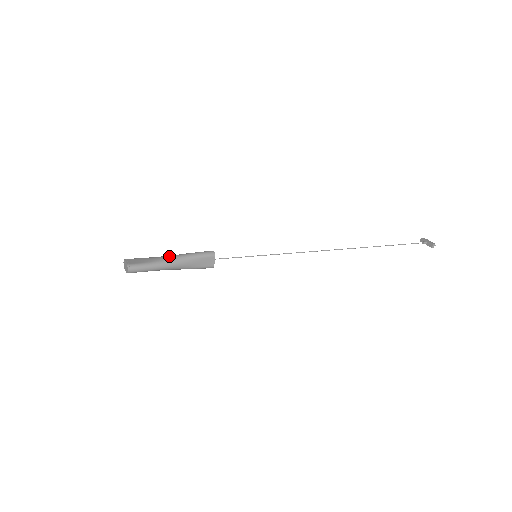
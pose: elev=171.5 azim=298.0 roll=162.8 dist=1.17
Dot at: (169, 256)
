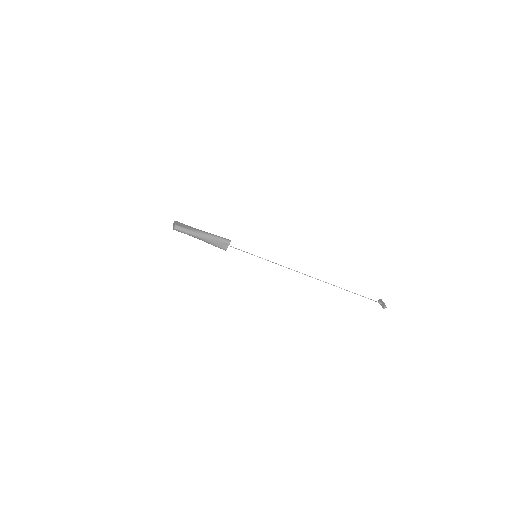
Dot at: (202, 231)
